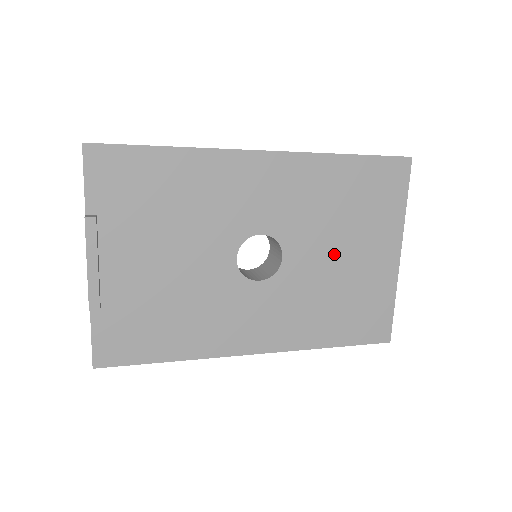
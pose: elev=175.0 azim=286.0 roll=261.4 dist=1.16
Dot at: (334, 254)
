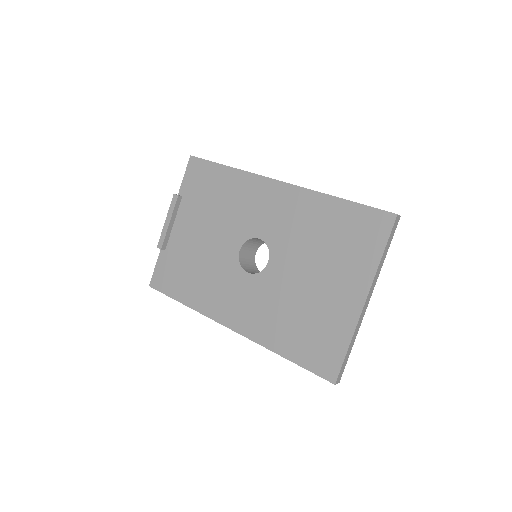
Dot at: (306, 275)
